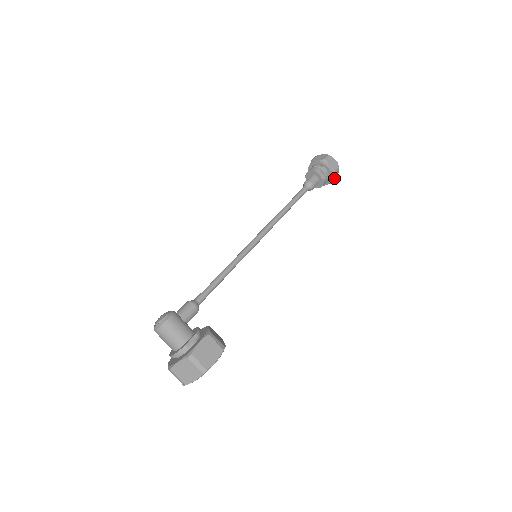
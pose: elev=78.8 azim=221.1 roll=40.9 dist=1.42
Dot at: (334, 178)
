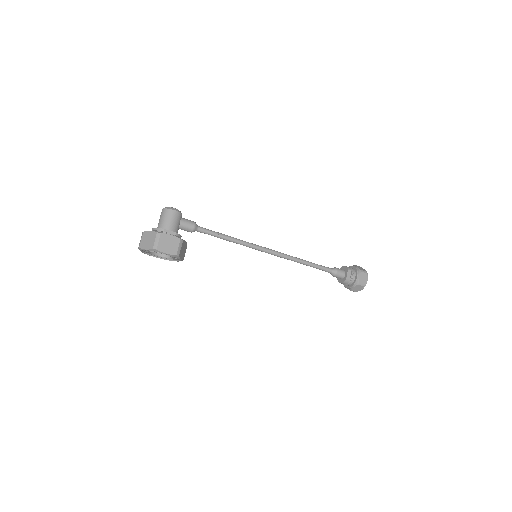
Dot at: (355, 289)
